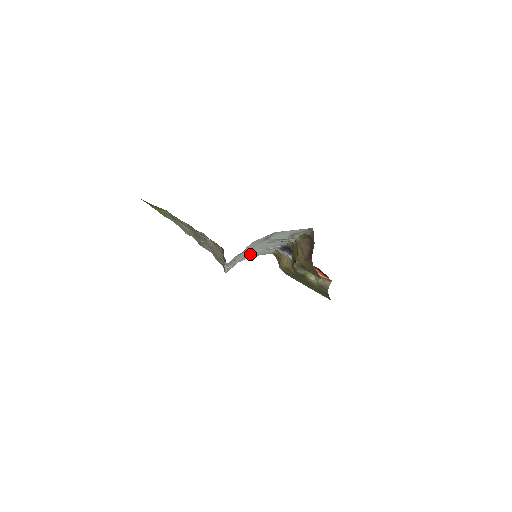
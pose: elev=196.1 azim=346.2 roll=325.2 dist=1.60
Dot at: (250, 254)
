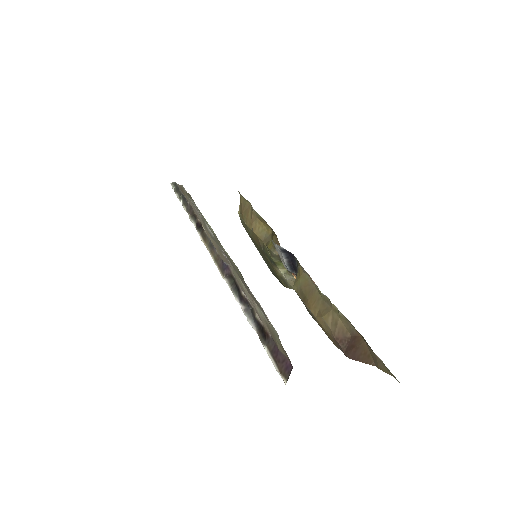
Dot at: occluded
